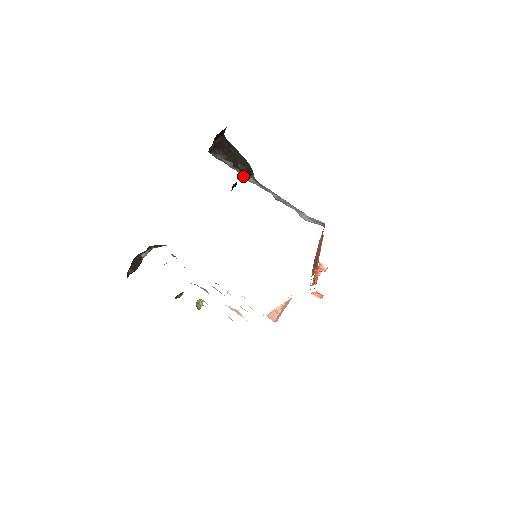
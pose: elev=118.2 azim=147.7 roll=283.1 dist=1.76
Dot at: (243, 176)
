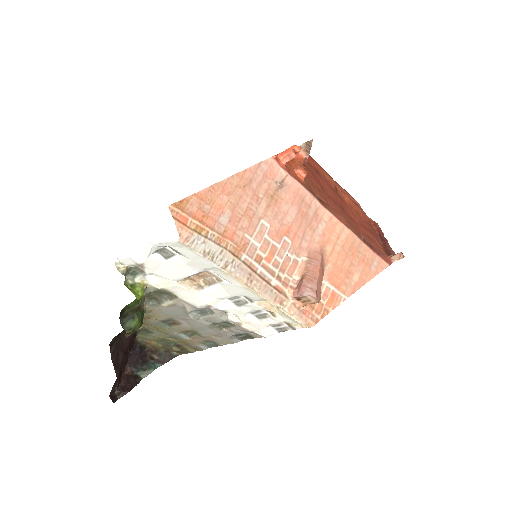
Dot at: occluded
